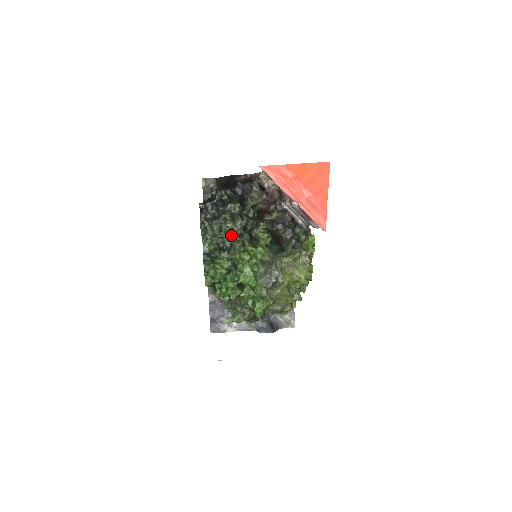
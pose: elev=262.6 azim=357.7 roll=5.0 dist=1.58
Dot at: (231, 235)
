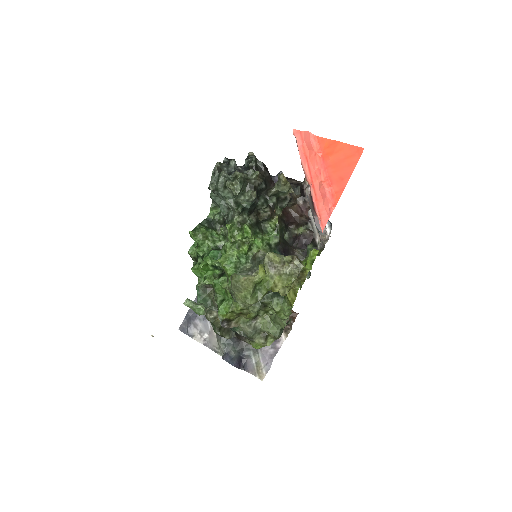
Dot at: (234, 200)
